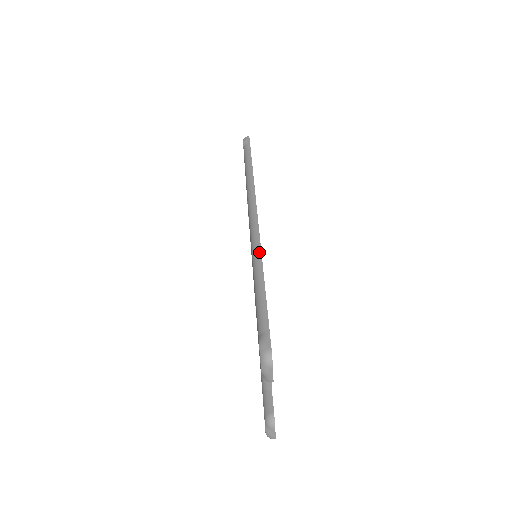
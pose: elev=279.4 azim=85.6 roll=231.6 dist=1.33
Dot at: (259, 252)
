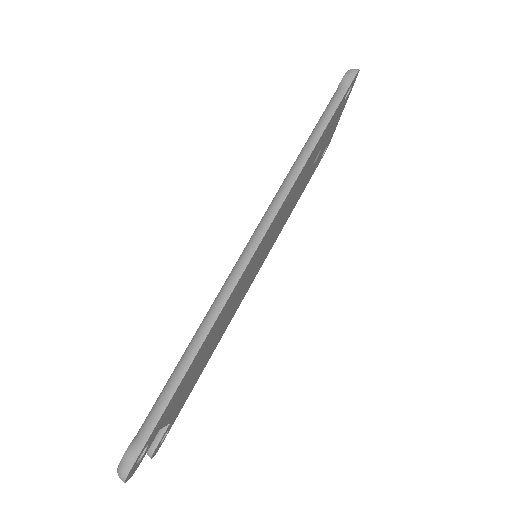
Dot at: (216, 314)
